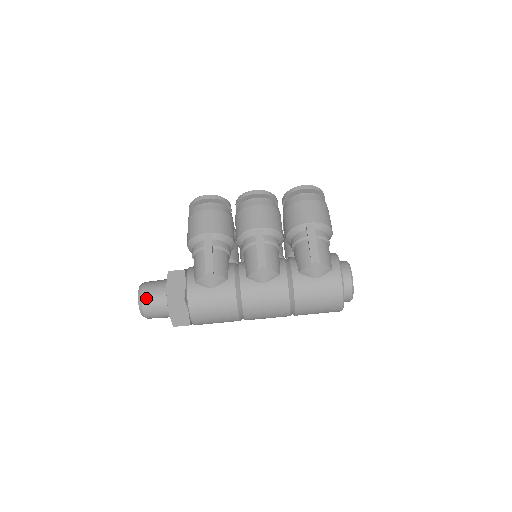
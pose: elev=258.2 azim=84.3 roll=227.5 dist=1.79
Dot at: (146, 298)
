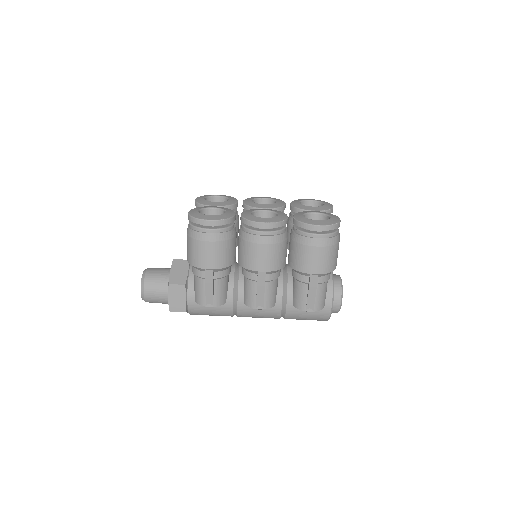
Dot at: (149, 298)
